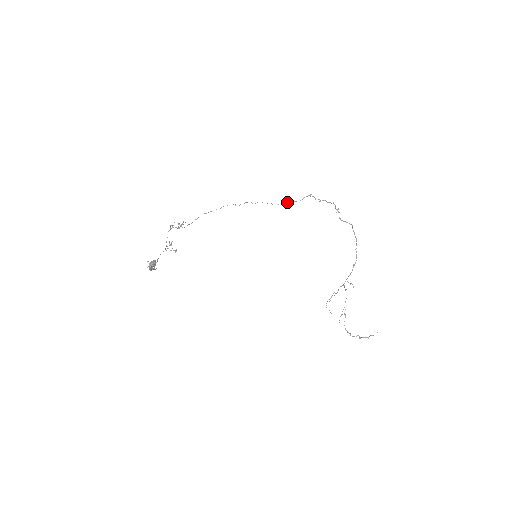
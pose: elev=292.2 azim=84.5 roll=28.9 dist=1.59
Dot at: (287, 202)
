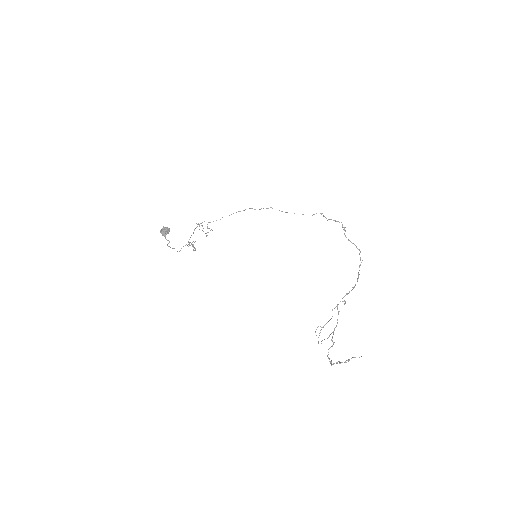
Dot at: occluded
